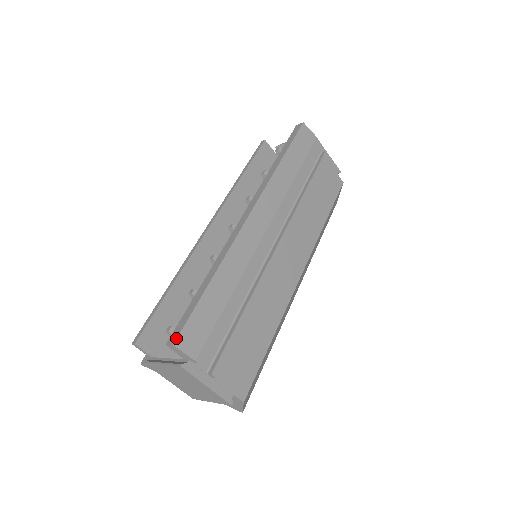
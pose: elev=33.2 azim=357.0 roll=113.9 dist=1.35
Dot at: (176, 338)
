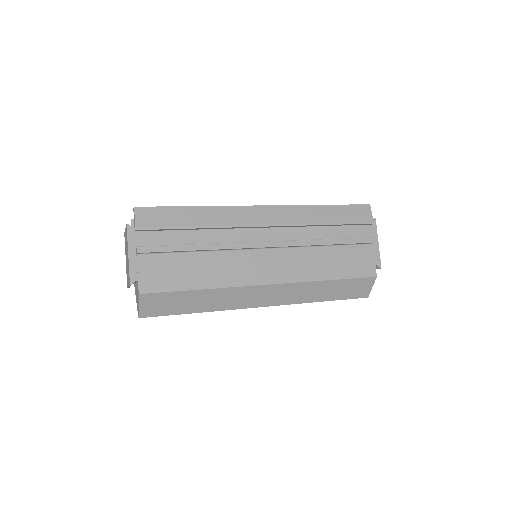
Dot at: occluded
